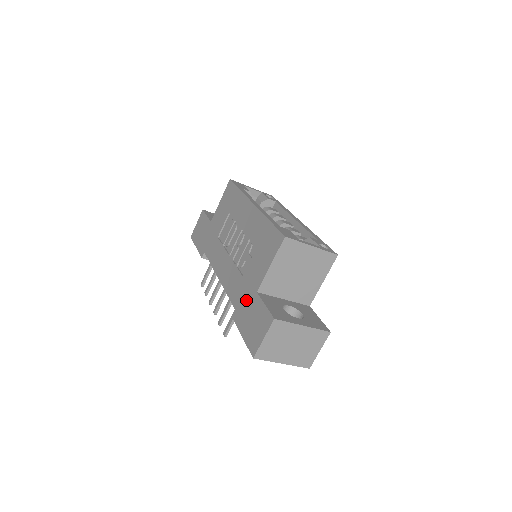
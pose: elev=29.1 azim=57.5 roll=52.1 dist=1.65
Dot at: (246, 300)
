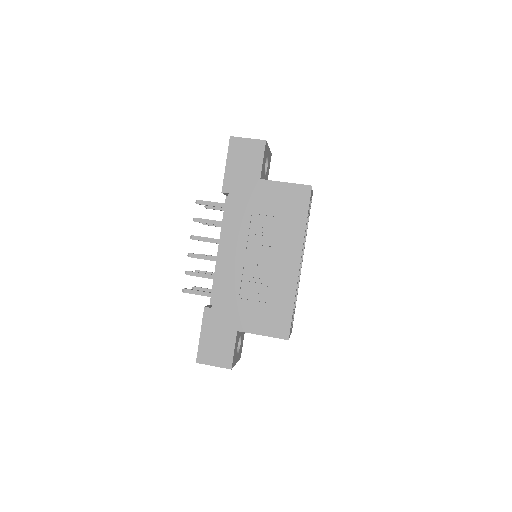
Dot at: (225, 320)
